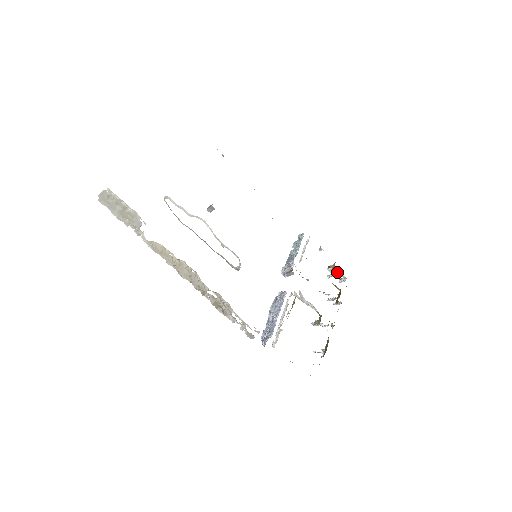
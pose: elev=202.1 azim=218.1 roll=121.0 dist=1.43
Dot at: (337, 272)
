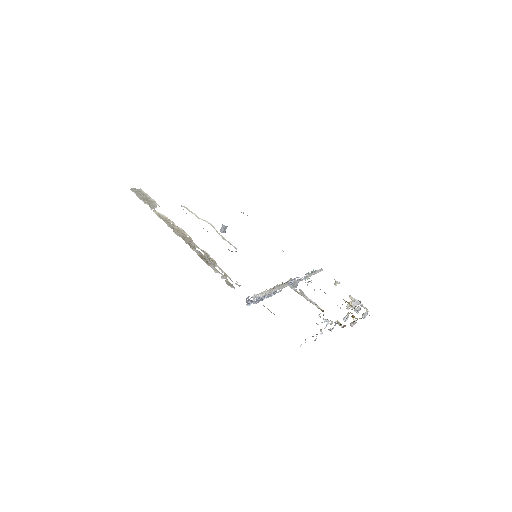
Dot at: (354, 300)
